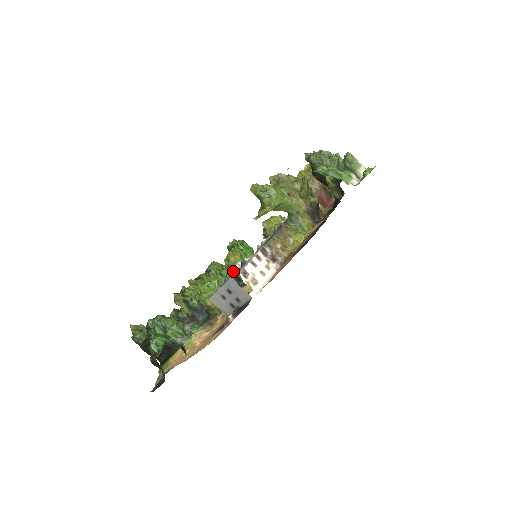
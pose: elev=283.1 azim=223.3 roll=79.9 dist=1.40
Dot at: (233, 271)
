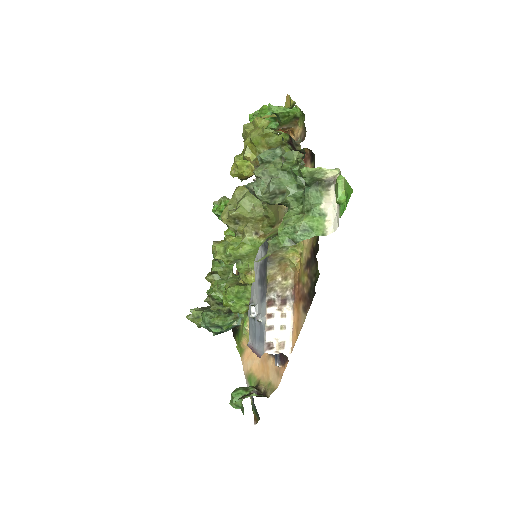
Dot at: occluded
